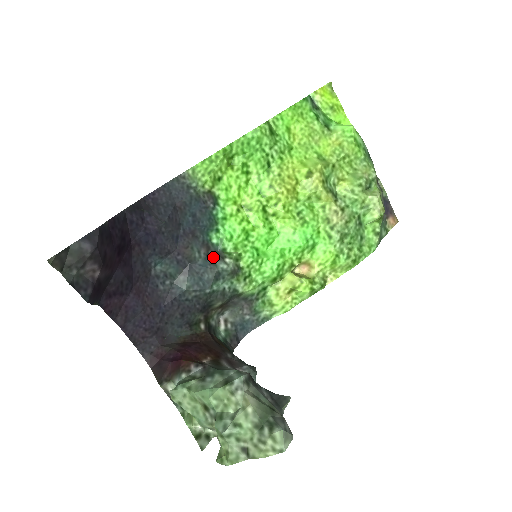
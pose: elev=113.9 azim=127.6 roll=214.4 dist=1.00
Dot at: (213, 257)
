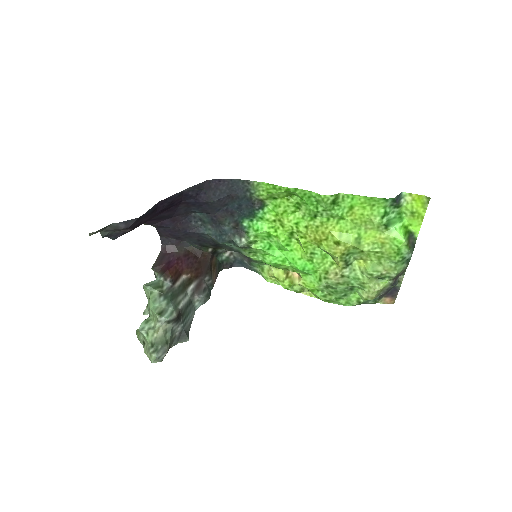
Dot at: (237, 231)
